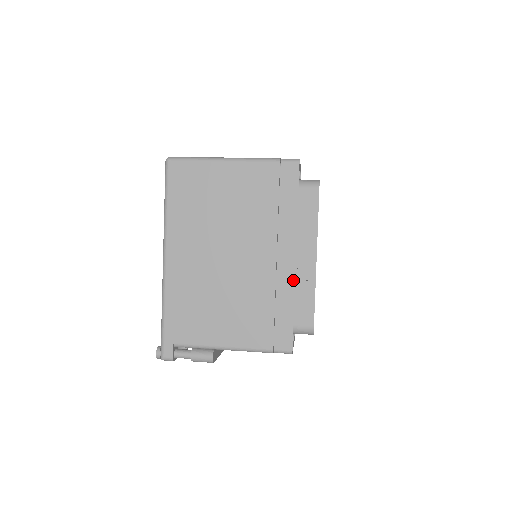
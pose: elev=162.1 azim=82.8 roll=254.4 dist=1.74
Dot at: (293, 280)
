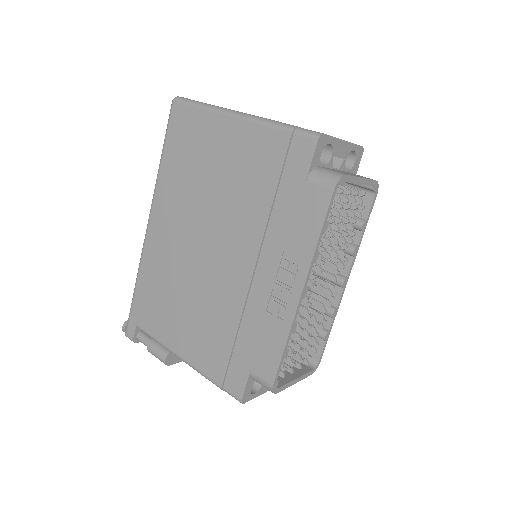
Dot at: (265, 310)
